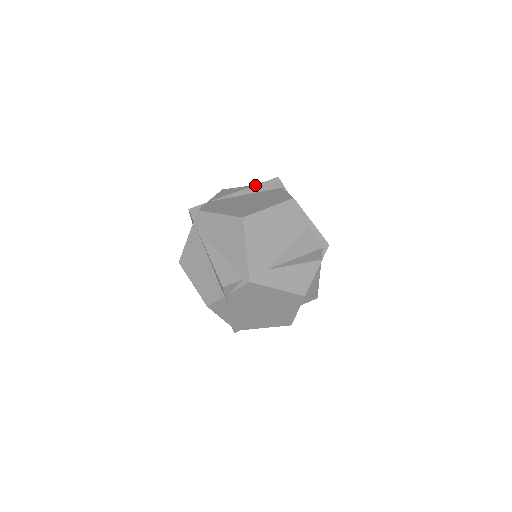
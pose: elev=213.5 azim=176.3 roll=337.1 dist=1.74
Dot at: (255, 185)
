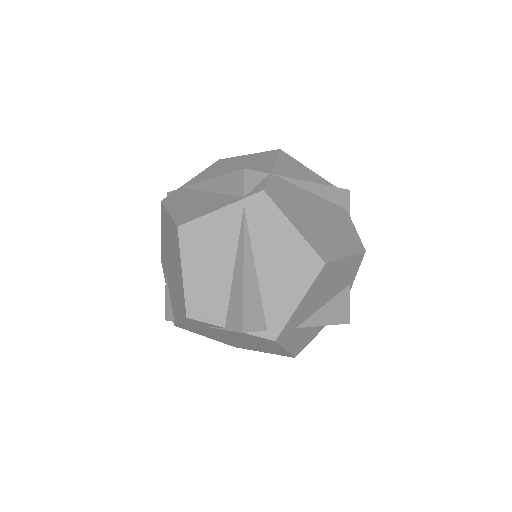
Dot at: (326, 185)
